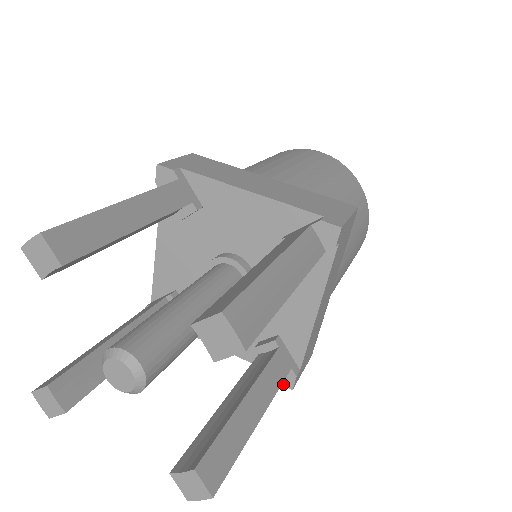
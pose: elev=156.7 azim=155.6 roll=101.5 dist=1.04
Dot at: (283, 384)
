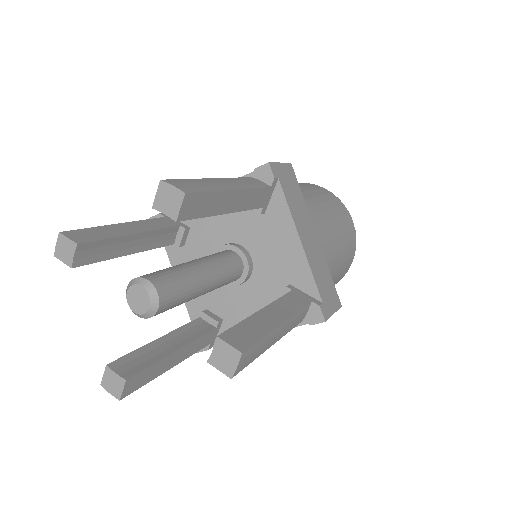
Dot at: occluded
